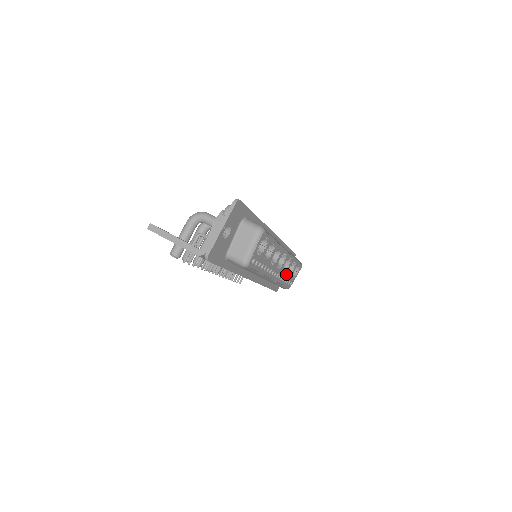
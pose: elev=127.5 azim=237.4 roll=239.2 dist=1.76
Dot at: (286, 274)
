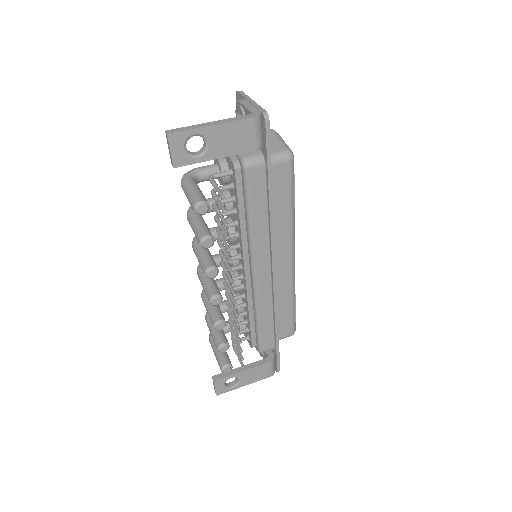
Dot at: occluded
